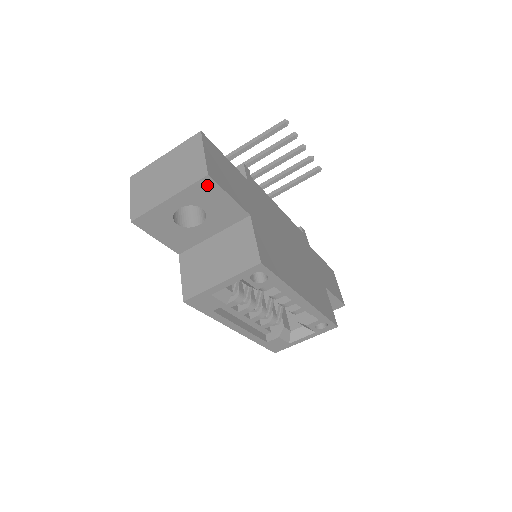
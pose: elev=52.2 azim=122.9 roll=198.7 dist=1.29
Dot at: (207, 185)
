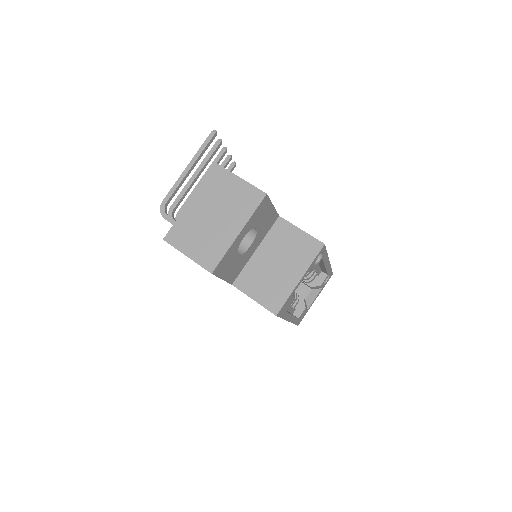
Dot at: (264, 204)
